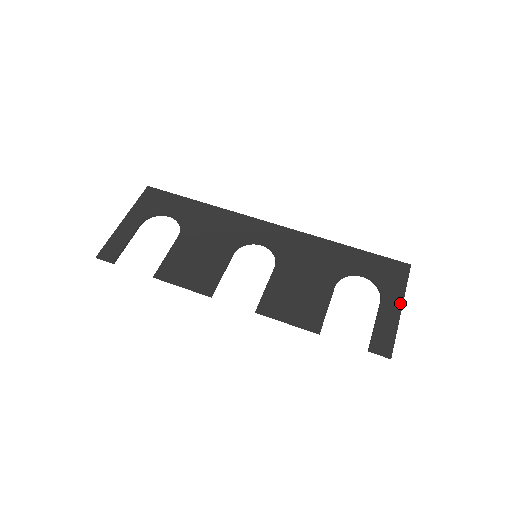
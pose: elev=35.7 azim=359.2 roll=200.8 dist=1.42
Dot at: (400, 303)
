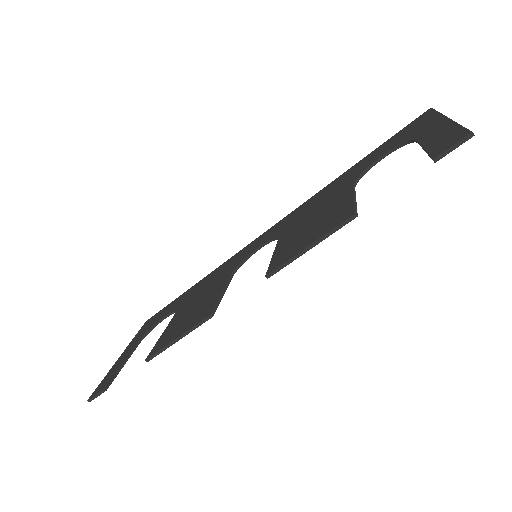
Dot at: (441, 119)
